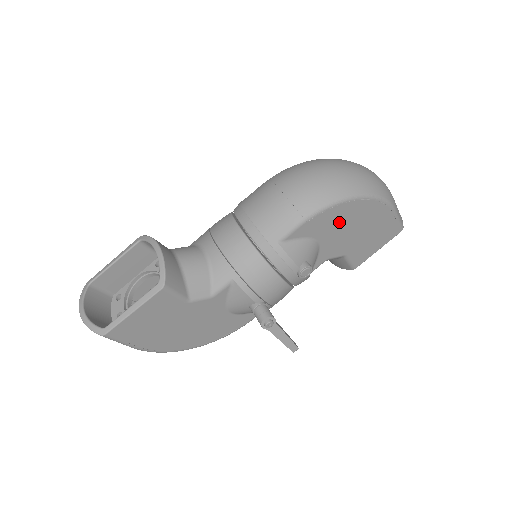
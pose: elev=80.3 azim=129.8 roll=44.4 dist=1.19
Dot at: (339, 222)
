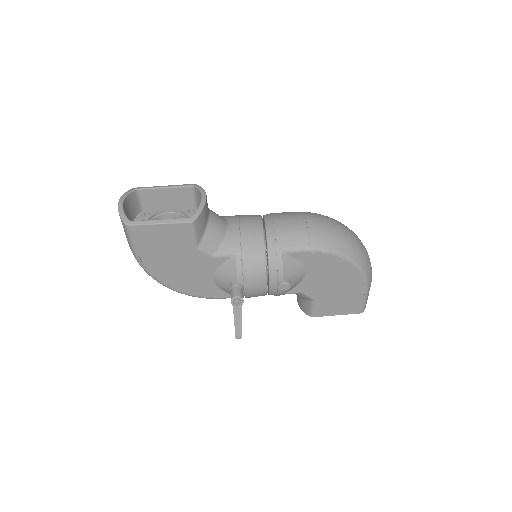
Dot at: (328, 270)
